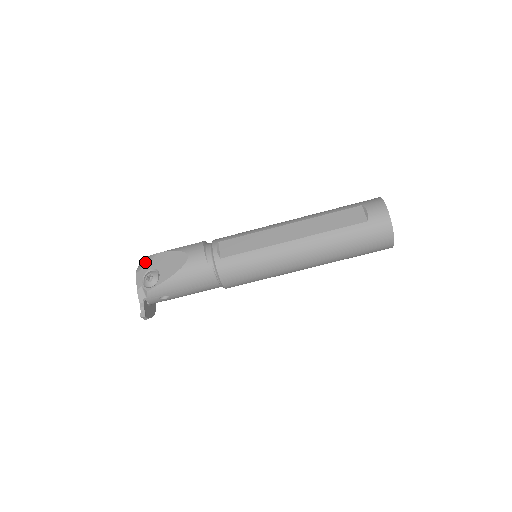
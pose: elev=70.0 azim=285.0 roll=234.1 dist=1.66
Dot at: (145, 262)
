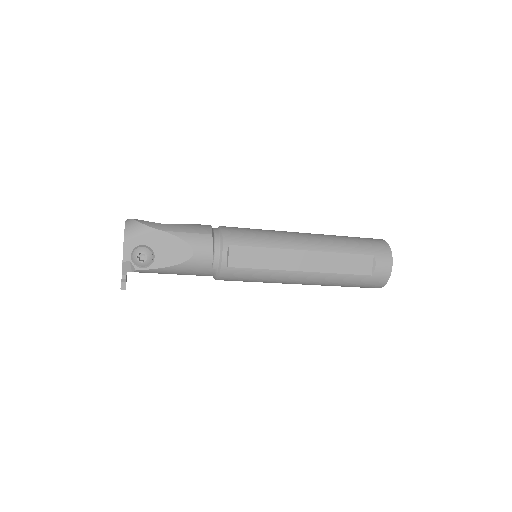
Dot at: (137, 232)
